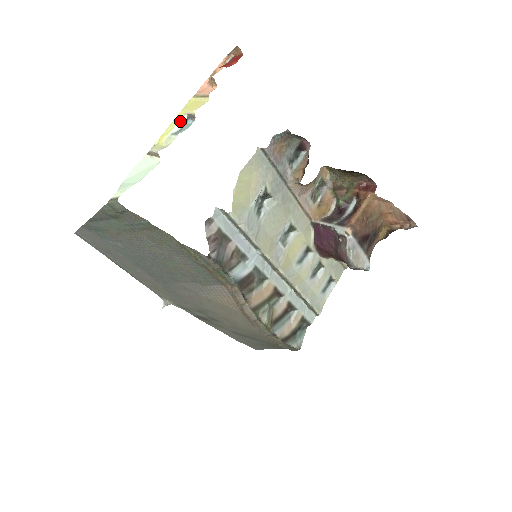
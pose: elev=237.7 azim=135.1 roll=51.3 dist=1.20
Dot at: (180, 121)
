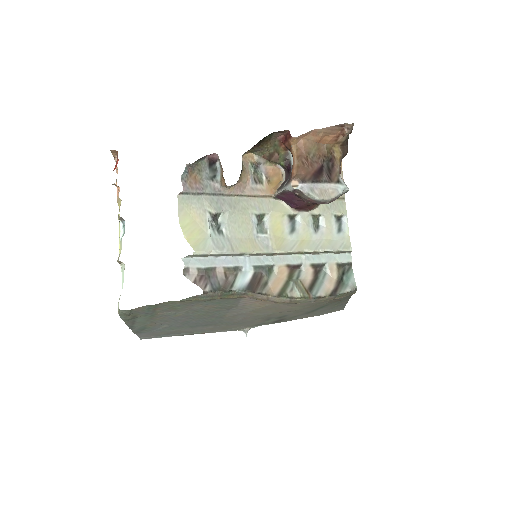
Dot at: (120, 227)
